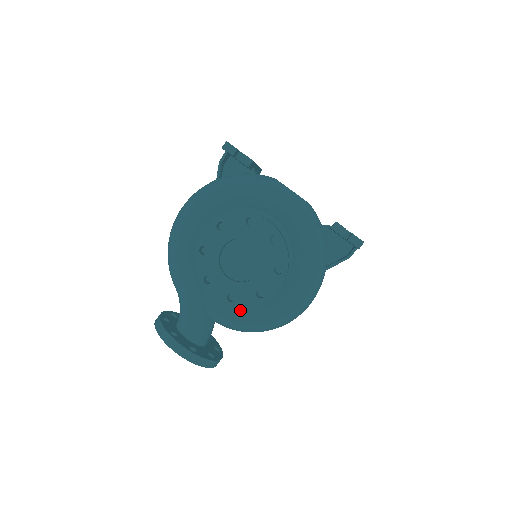
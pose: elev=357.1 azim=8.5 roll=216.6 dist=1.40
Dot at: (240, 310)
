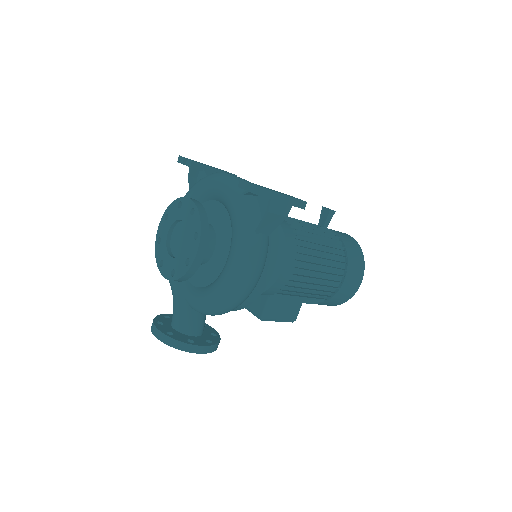
Dot at: (202, 291)
